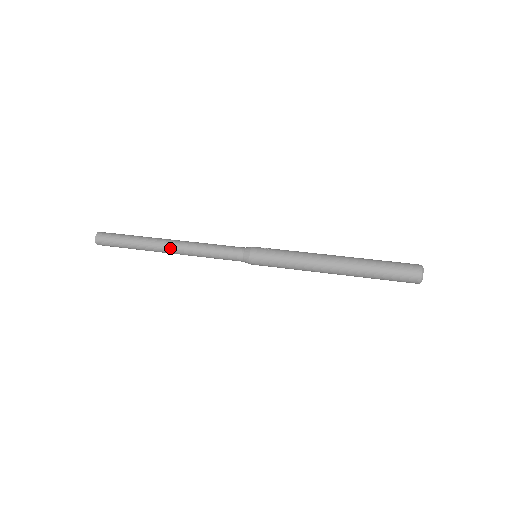
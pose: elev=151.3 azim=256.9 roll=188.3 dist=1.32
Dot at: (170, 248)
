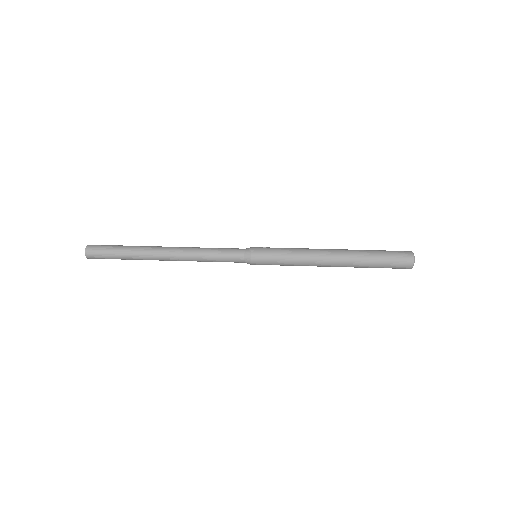
Dot at: (168, 253)
